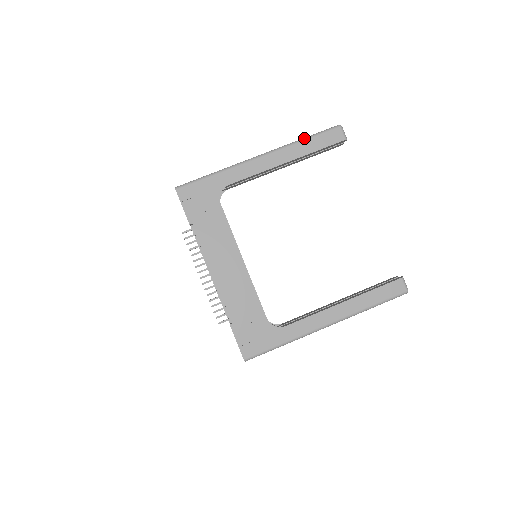
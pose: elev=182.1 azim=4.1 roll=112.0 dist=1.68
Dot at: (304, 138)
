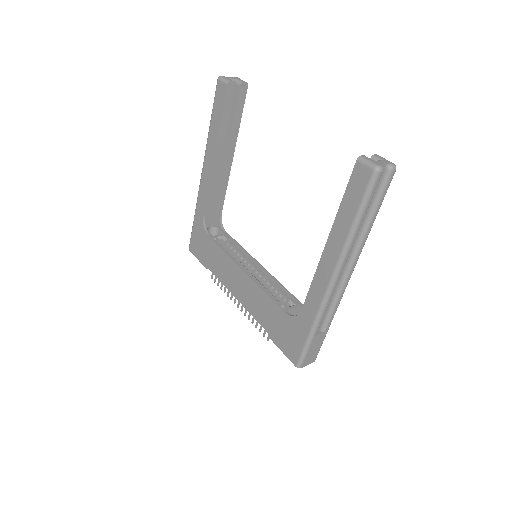
Dot at: (210, 122)
